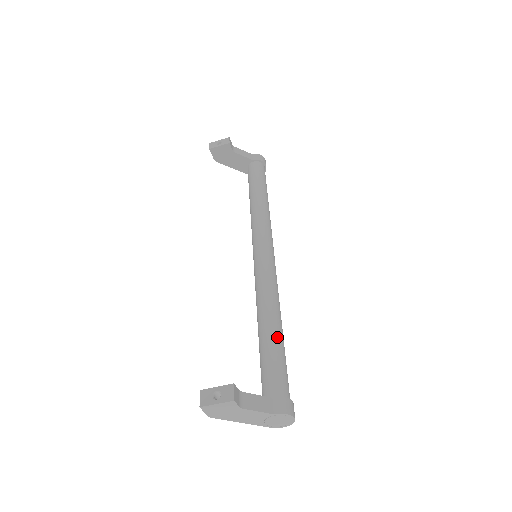
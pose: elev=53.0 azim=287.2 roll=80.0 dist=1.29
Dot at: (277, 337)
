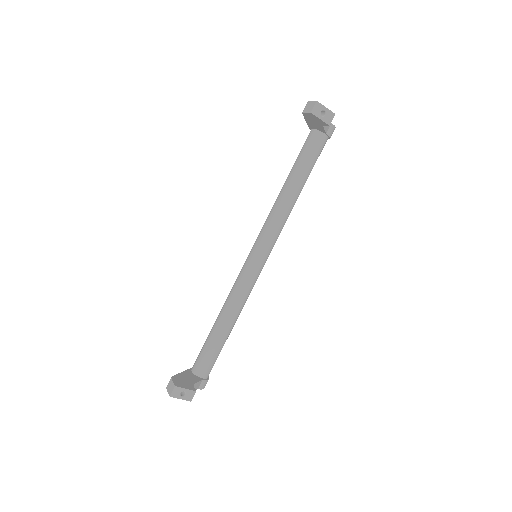
Dot at: occluded
